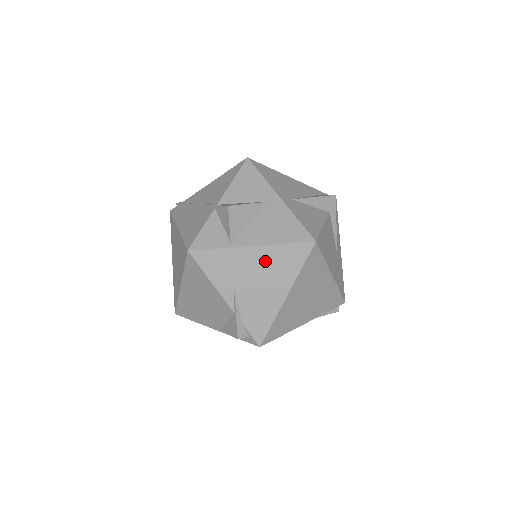
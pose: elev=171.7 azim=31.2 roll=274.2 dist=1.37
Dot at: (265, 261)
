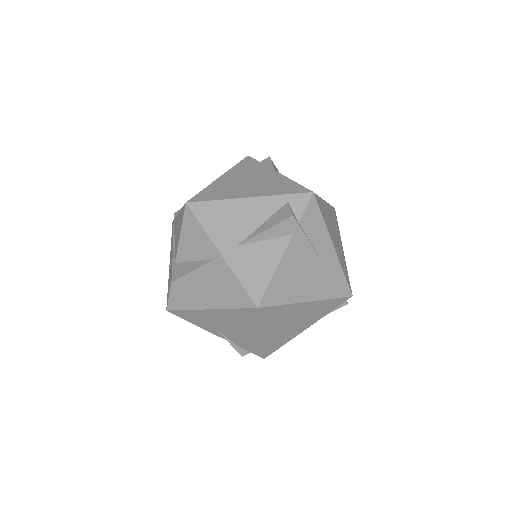
Dot at: (226, 317)
